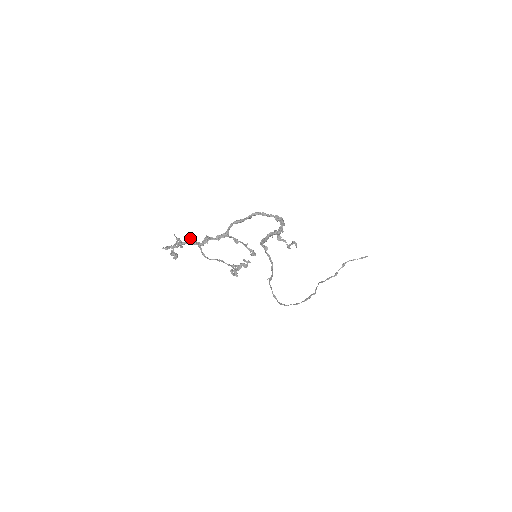
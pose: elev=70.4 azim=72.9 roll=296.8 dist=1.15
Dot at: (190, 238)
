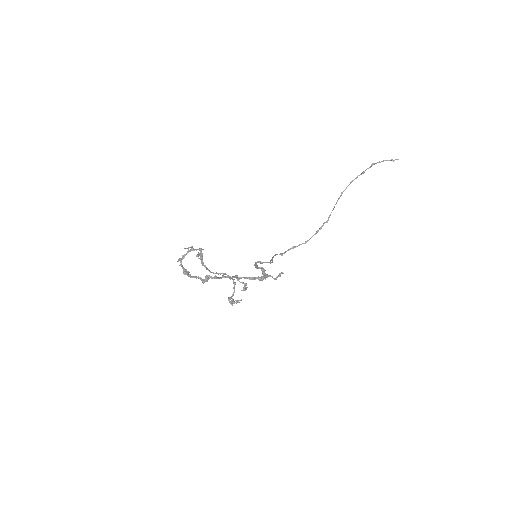
Dot at: occluded
